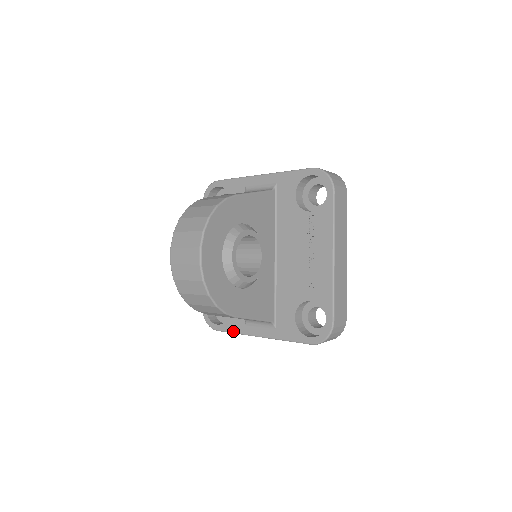
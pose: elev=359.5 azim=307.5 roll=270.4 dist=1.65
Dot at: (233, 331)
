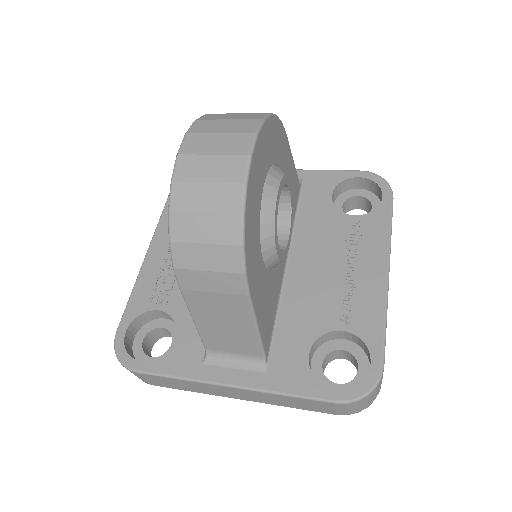
Dot at: (173, 373)
